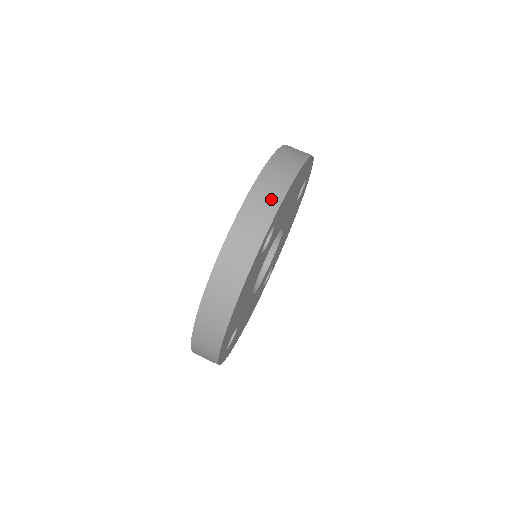
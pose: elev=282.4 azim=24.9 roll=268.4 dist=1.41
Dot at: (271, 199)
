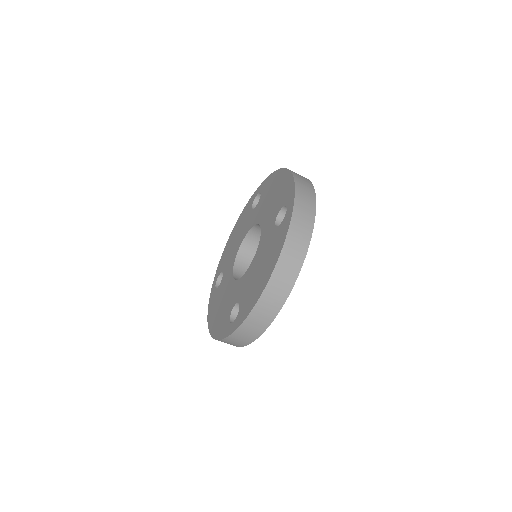
Dot at: (309, 194)
